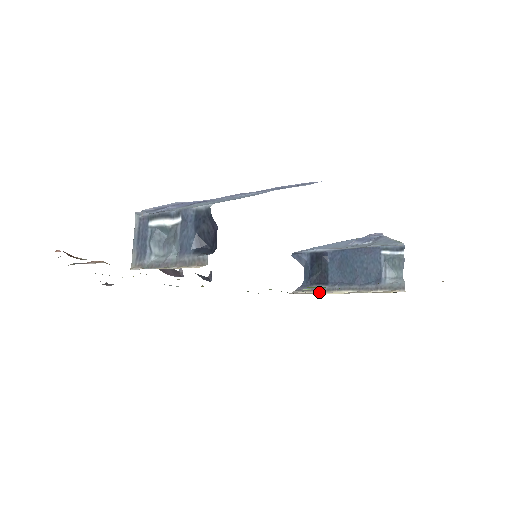
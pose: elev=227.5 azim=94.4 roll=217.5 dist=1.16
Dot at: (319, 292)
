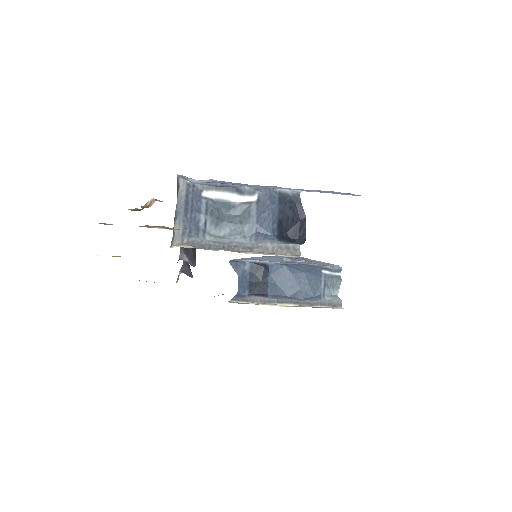
Dot at: (260, 303)
